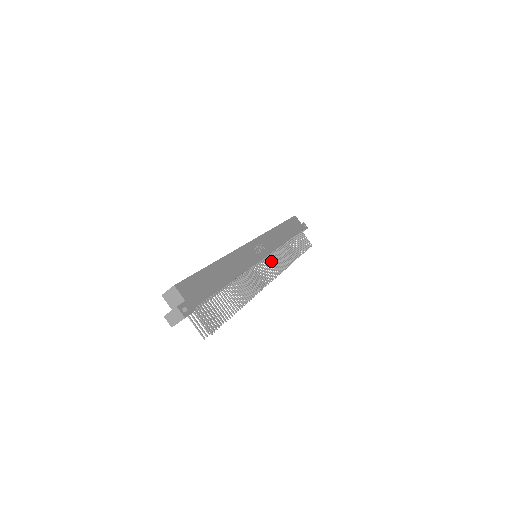
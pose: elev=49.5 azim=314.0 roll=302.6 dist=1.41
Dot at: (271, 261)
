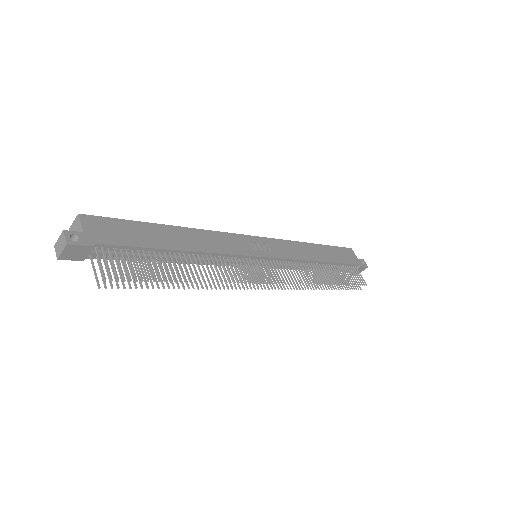
Dot at: (276, 267)
